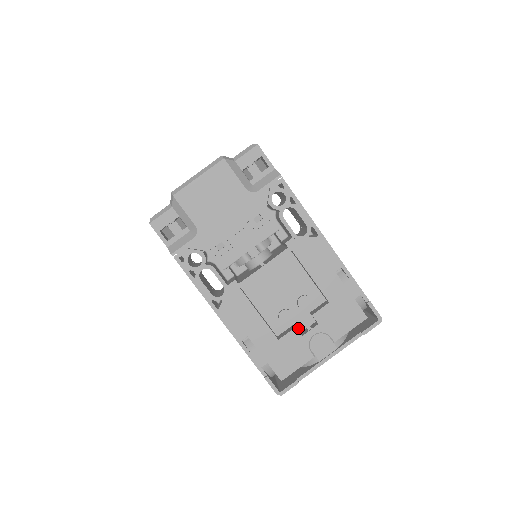
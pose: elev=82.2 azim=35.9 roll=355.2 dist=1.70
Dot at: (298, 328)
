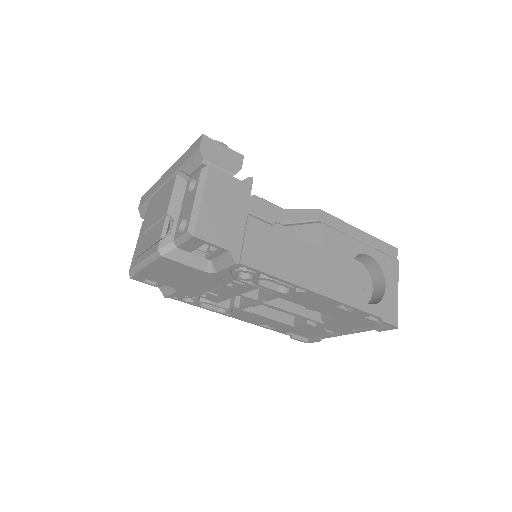
Dot at: occluded
